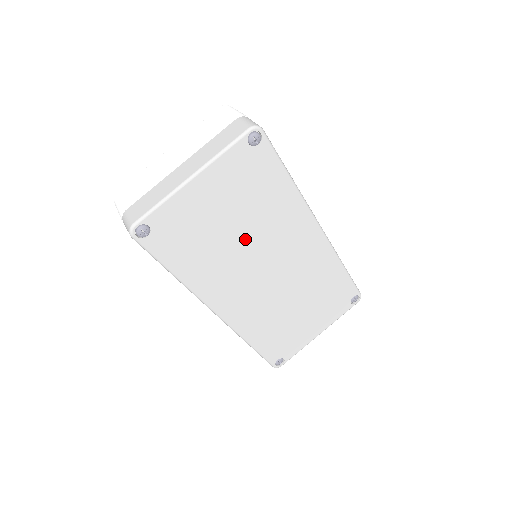
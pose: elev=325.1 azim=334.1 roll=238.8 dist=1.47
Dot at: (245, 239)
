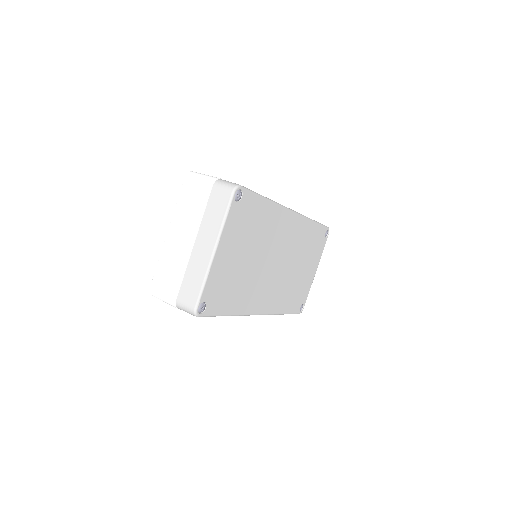
Dot at: (257, 258)
